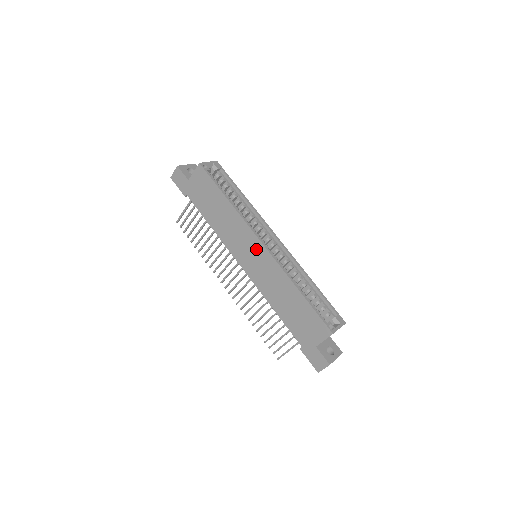
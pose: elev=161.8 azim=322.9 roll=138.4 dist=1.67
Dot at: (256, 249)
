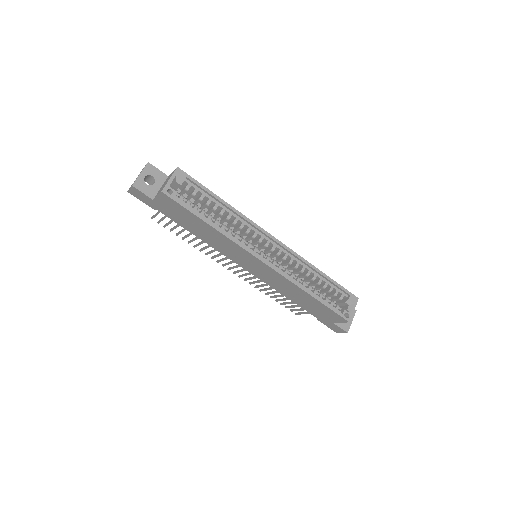
Dot at: (257, 264)
